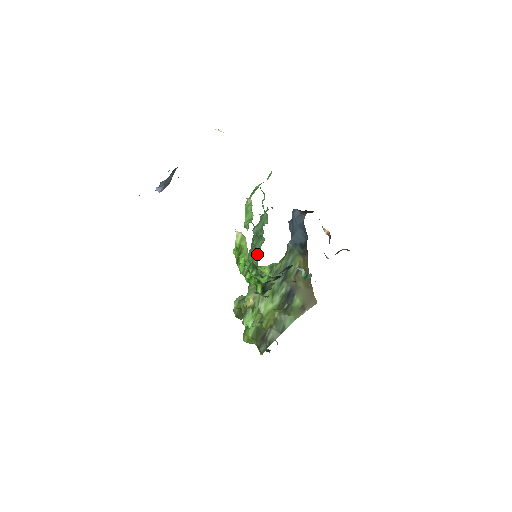
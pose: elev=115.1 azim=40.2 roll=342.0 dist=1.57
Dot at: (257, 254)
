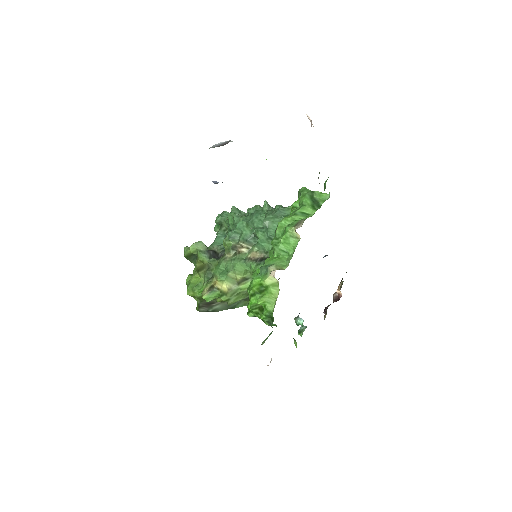
Dot at: (261, 263)
